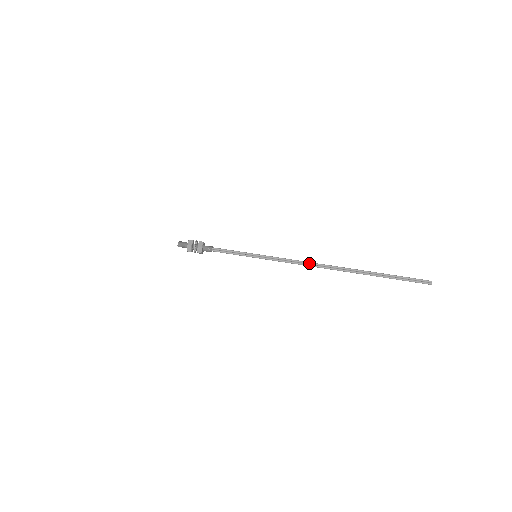
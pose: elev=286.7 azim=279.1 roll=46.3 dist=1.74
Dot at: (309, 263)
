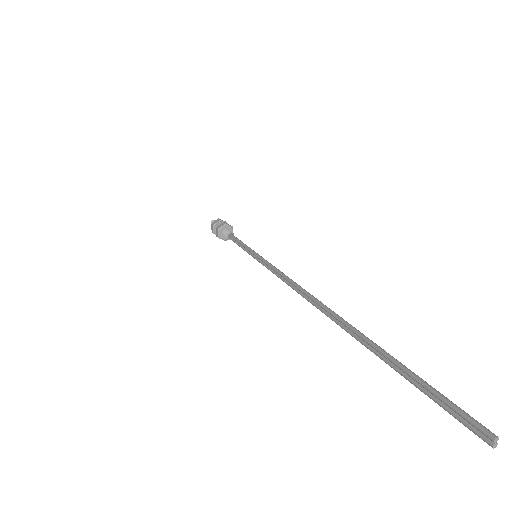
Dot at: (296, 286)
